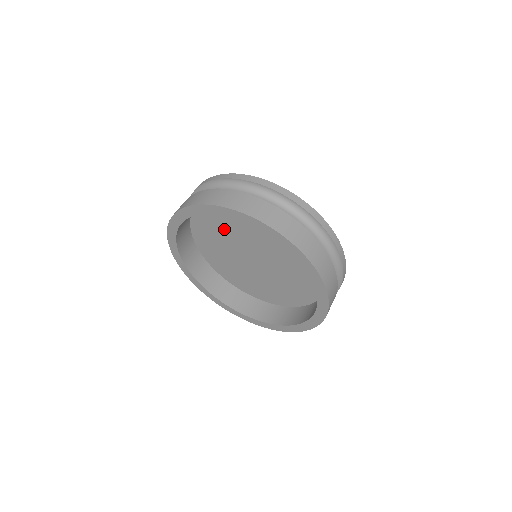
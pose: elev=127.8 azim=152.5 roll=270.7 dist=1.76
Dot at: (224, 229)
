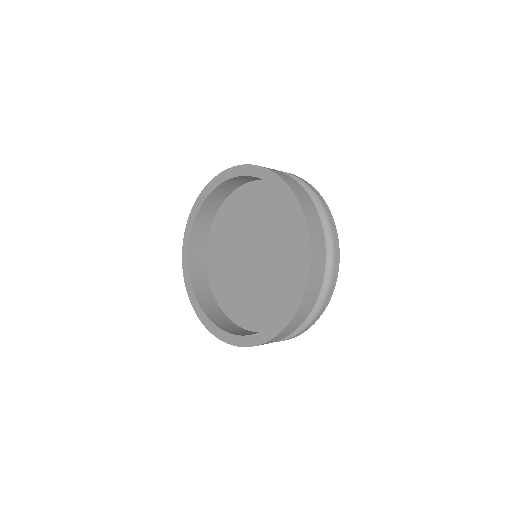
Dot at: (239, 224)
